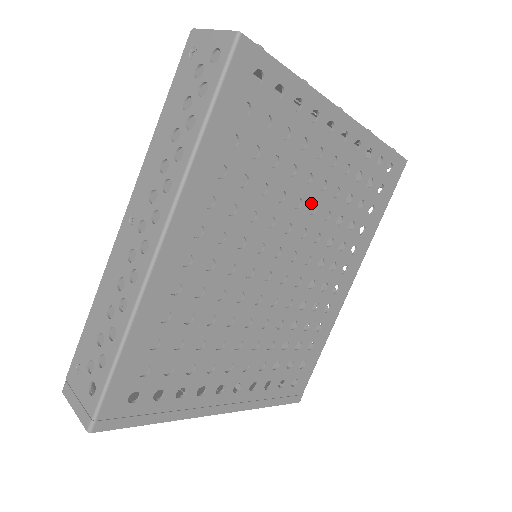
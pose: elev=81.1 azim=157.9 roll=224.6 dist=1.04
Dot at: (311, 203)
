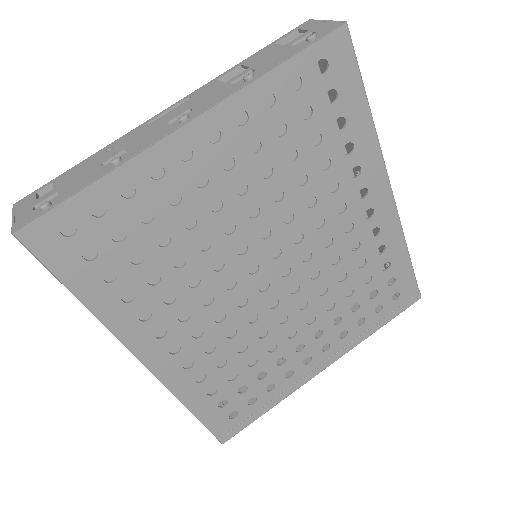
Dot at: (245, 212)
